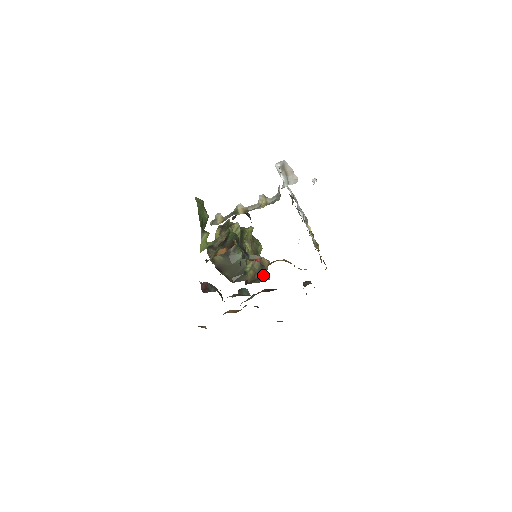
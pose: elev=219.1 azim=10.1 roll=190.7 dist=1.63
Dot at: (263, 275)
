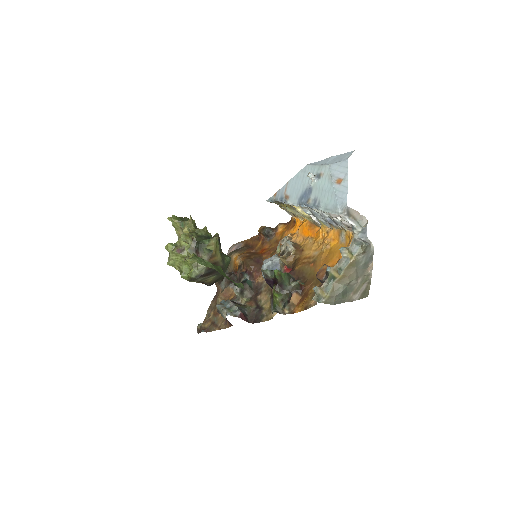
Dot at: occluded
